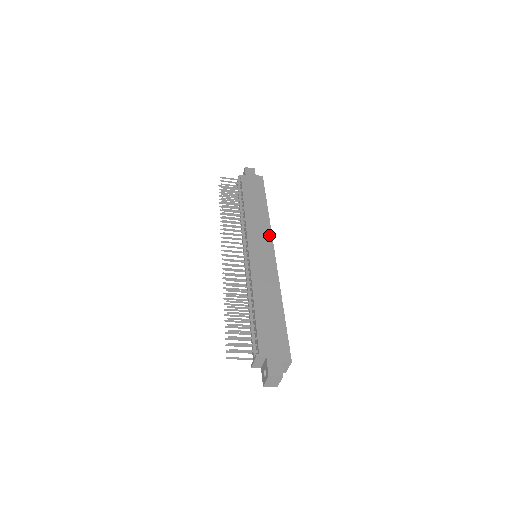
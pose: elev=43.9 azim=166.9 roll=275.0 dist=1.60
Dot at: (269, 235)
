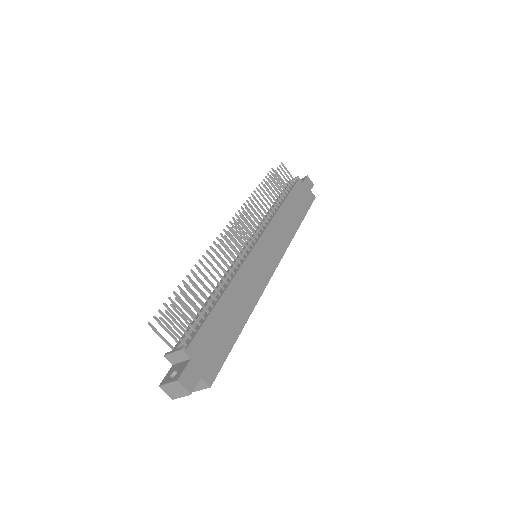
Dot at: (283, 249)
